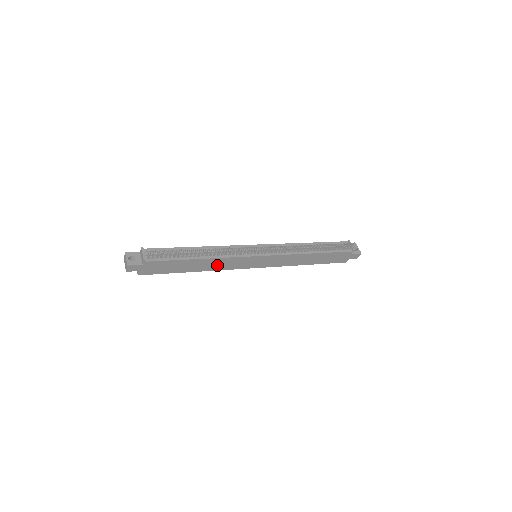
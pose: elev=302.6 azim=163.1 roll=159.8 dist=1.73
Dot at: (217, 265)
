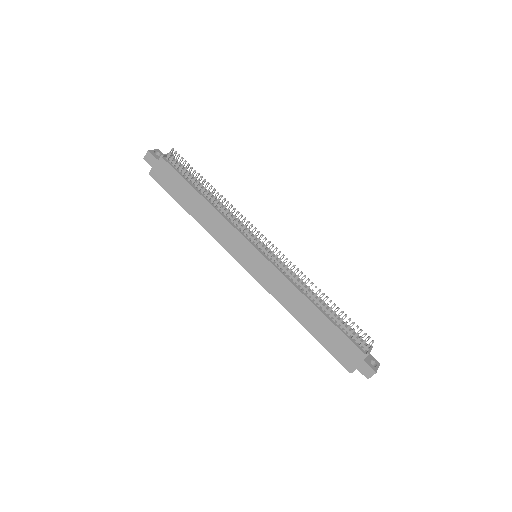
Dot at: (214, 225)
